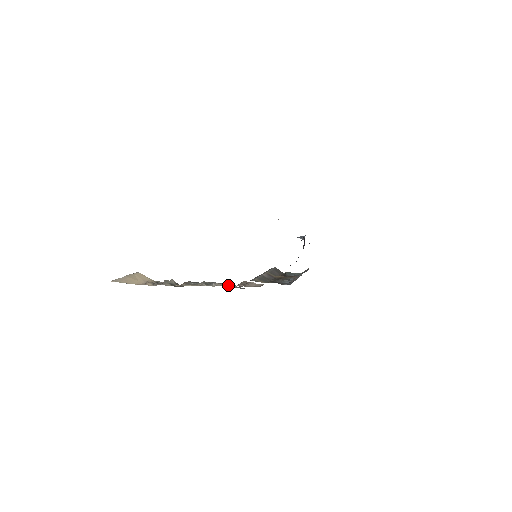
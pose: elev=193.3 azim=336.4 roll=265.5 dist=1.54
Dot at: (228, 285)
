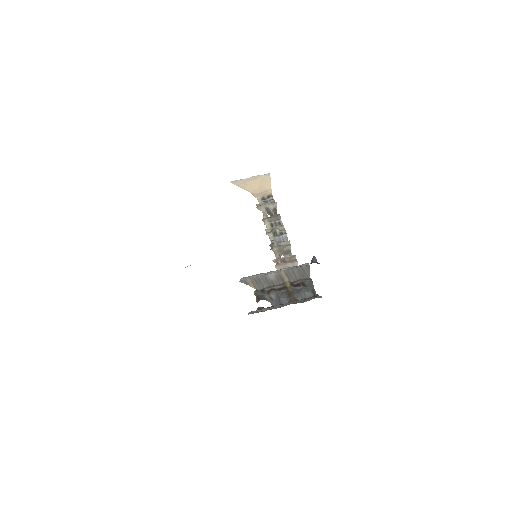
Dot at: (277, 251)
